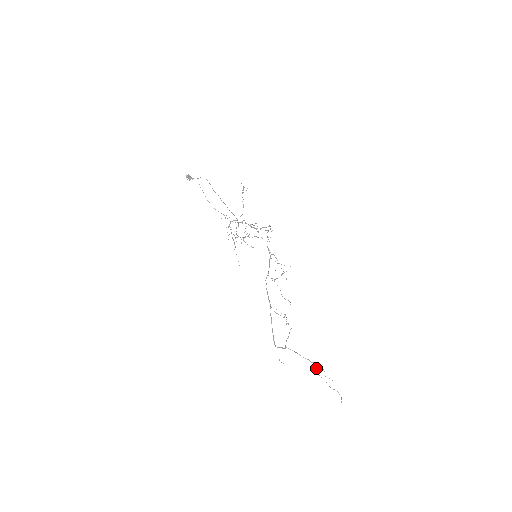
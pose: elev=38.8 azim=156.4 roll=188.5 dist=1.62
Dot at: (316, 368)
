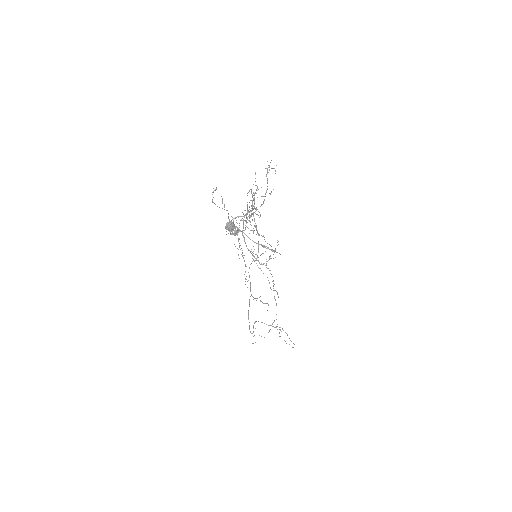
Dot at: (279, 333)
